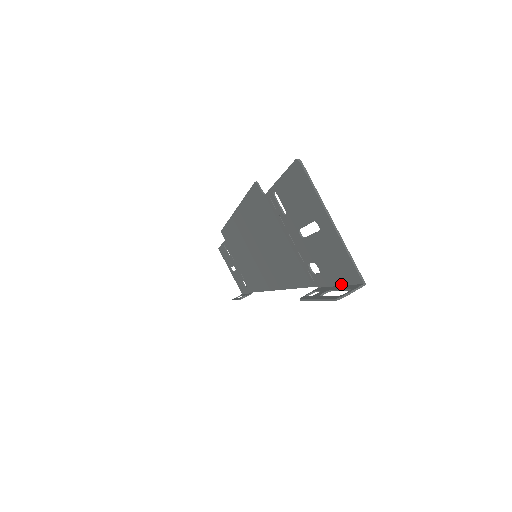
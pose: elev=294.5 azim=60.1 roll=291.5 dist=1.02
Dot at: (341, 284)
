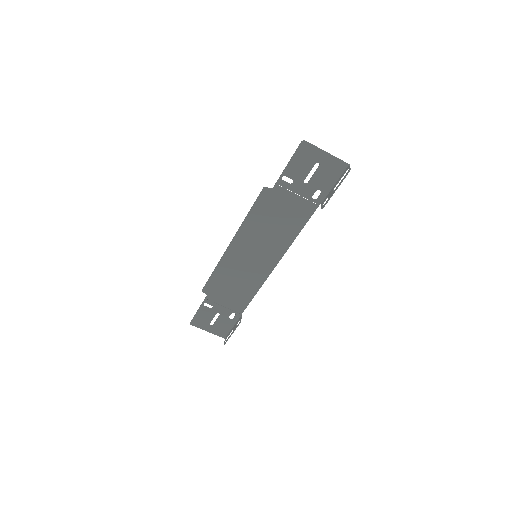
Dot at: (336, 181)
